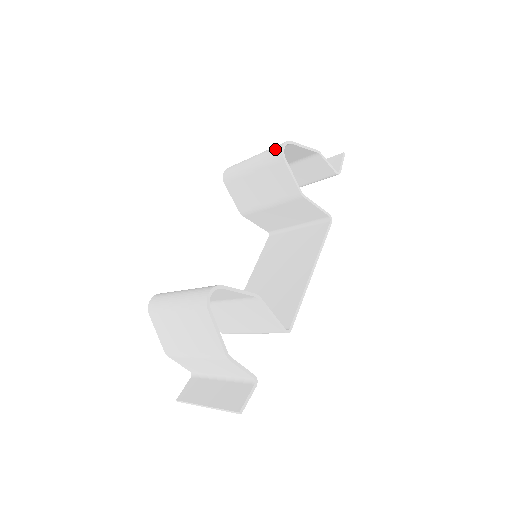
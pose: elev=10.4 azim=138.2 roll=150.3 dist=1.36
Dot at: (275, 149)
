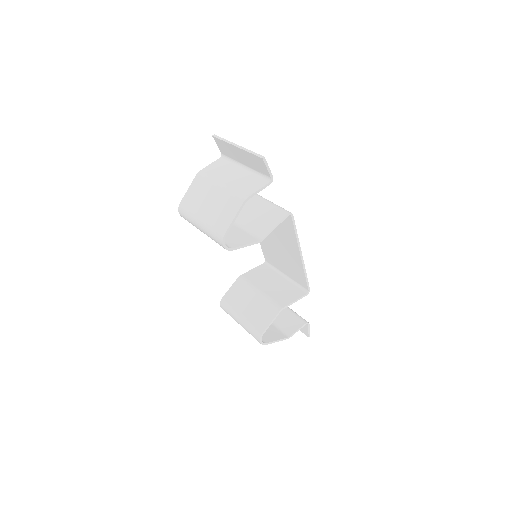
Dot at: (218, 243)
